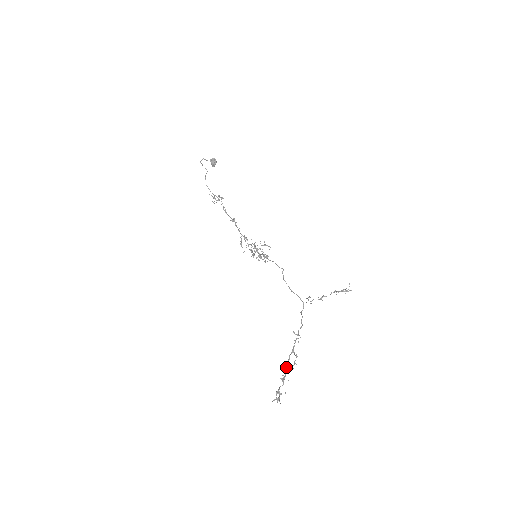
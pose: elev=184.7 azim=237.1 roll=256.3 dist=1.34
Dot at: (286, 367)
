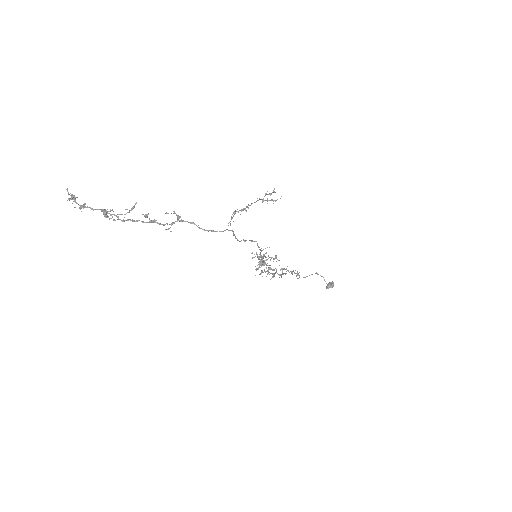
Dot at: (125, 220)
